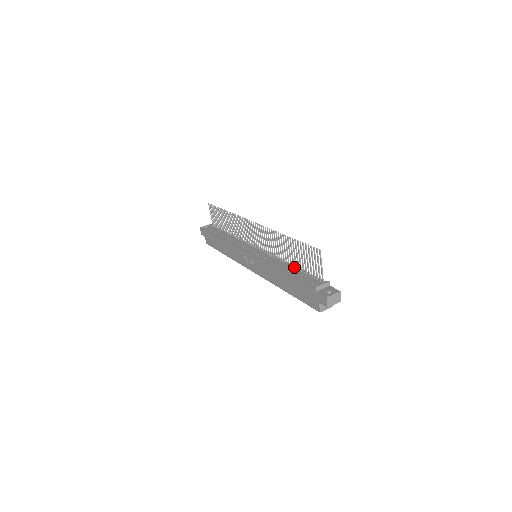
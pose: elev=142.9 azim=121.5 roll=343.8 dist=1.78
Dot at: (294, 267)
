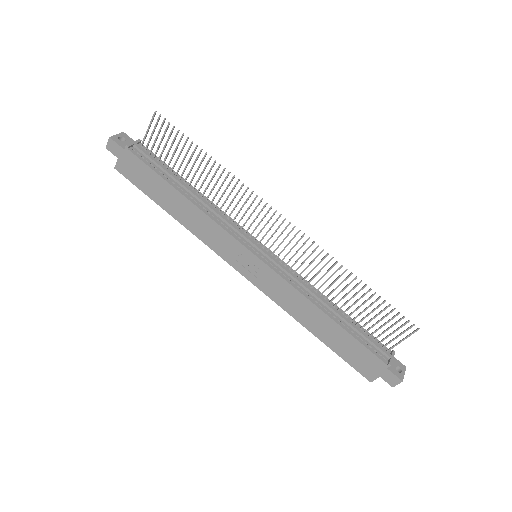
Dot at: (339, 310)
